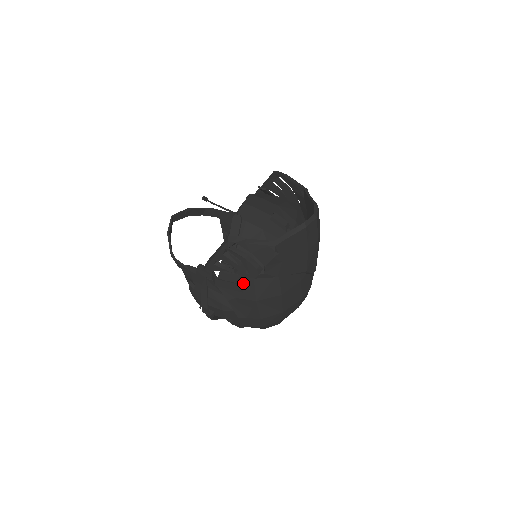
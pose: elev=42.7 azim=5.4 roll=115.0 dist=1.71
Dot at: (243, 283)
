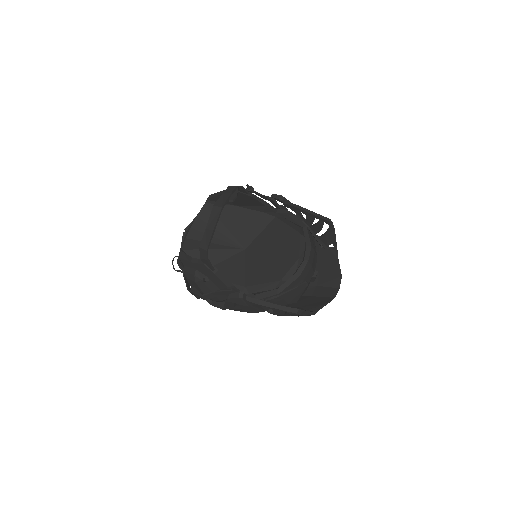
Dot at: (260, 309)
